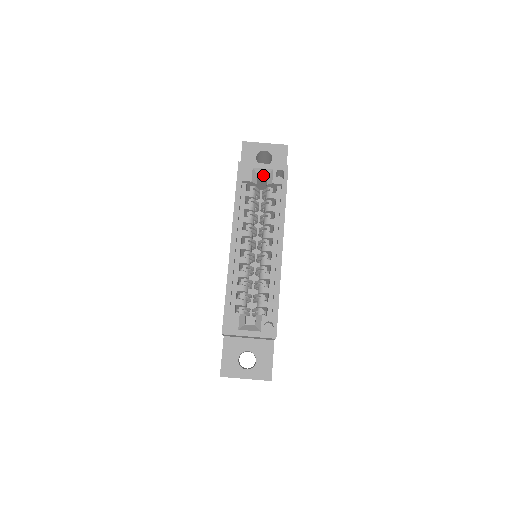
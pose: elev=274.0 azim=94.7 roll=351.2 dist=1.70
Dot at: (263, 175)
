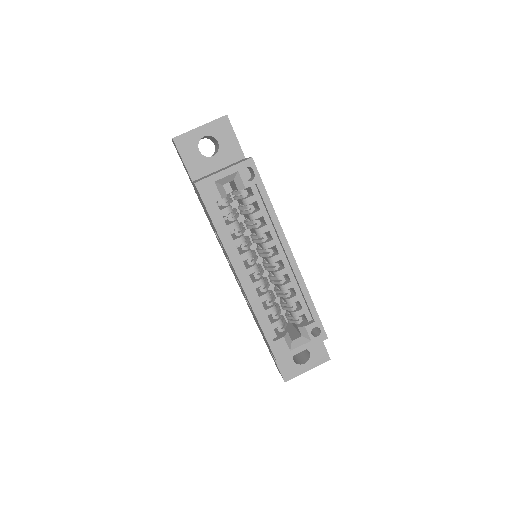
Dot at: occluded
